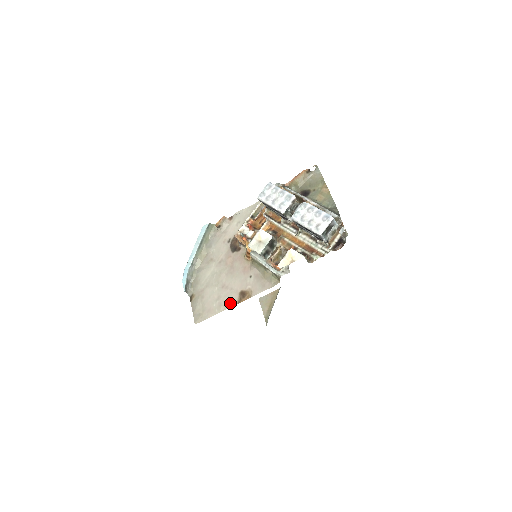
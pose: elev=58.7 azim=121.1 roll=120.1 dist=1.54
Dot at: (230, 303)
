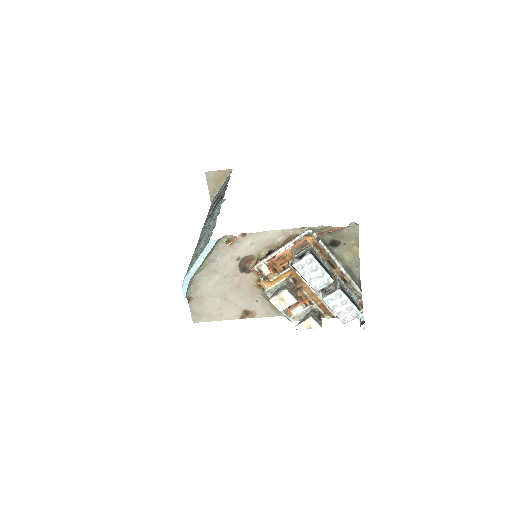
Dot at: (232, 317)
